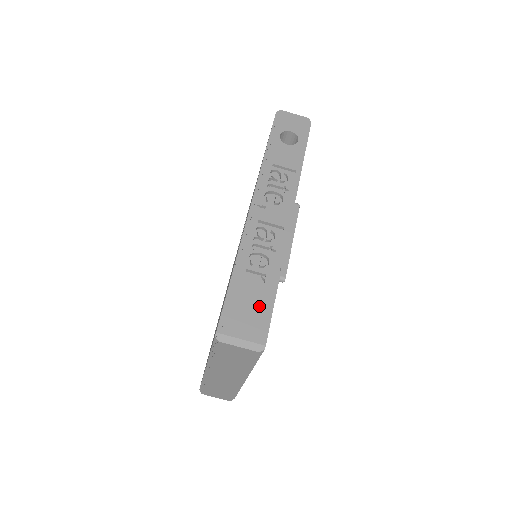
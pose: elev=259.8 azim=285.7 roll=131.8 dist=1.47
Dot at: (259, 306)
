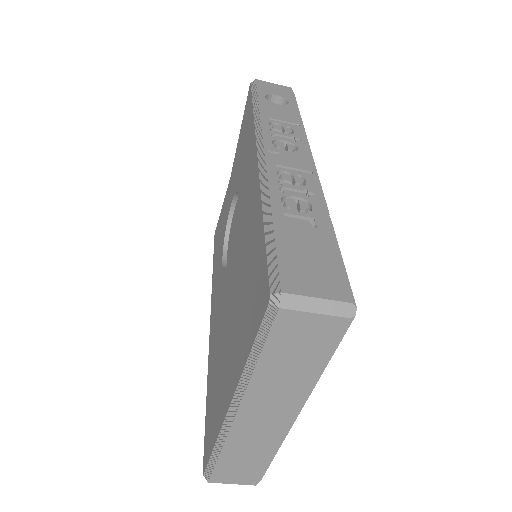
Dot at: (323, 254)
